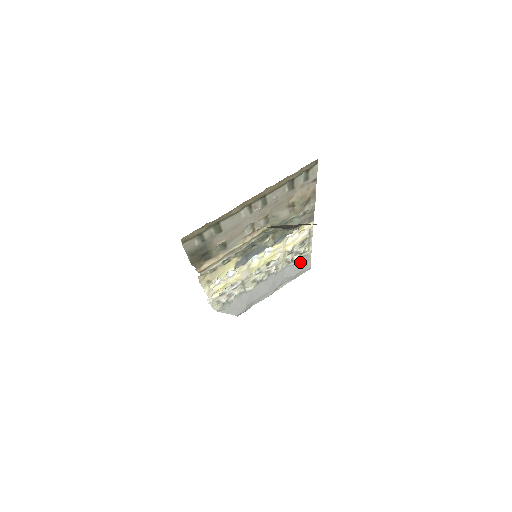
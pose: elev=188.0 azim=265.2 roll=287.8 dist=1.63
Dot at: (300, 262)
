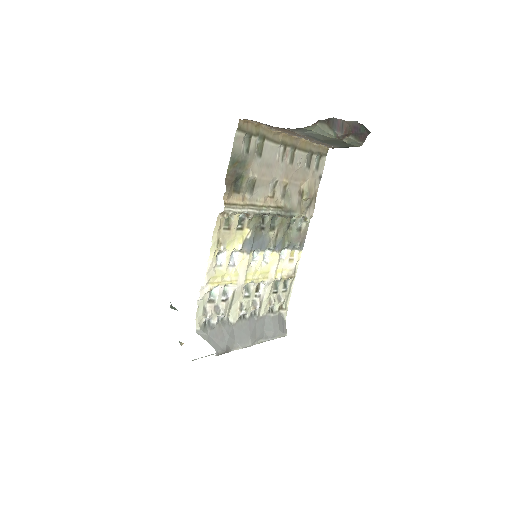
Dot at: (278, 319)
